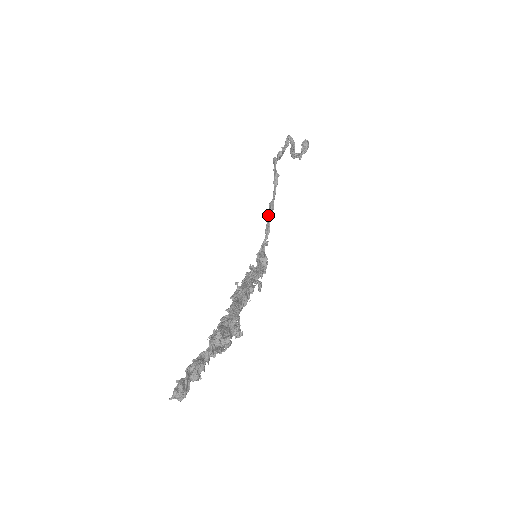
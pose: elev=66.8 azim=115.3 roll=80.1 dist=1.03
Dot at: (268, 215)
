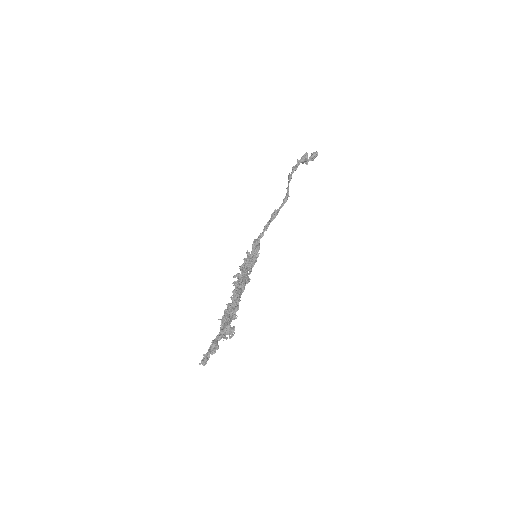
Dot at: (271, 217)
